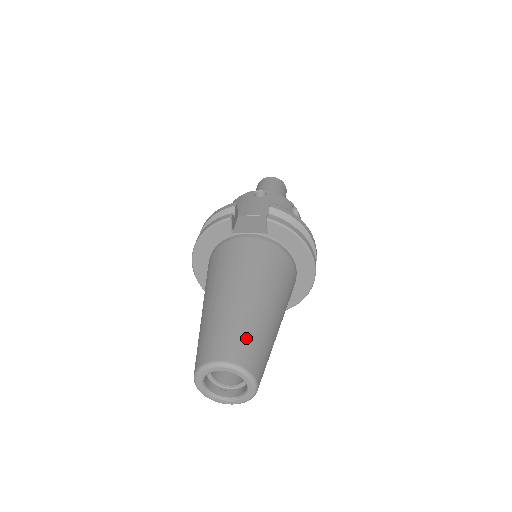
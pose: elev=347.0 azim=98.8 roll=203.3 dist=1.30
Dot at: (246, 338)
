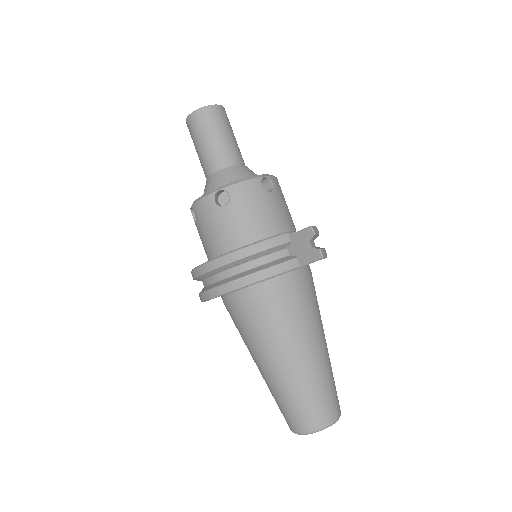
Dot at: occluded
